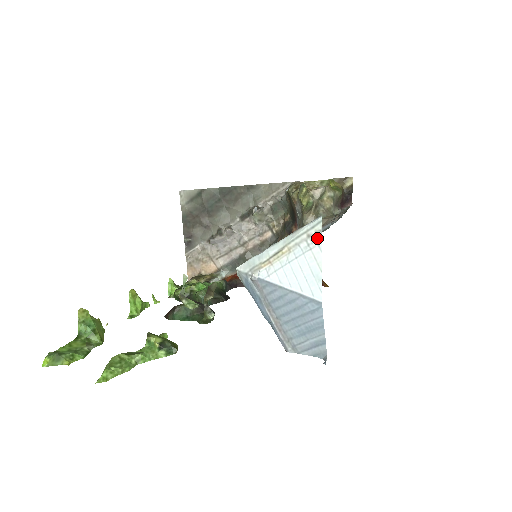
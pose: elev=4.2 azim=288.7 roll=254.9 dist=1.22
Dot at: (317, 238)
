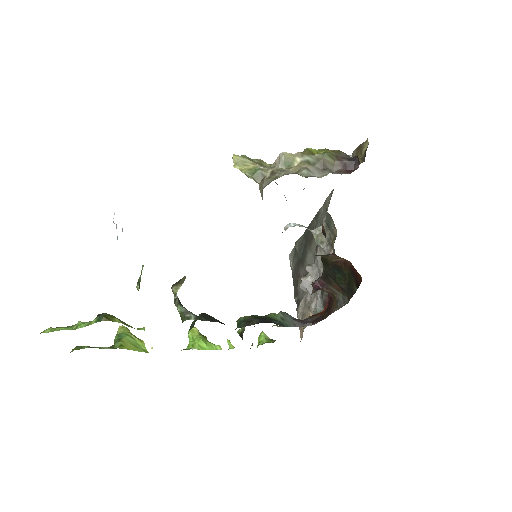
Dot at: occluded
